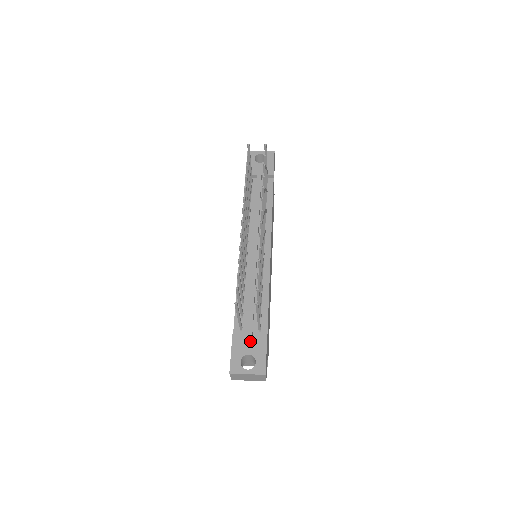
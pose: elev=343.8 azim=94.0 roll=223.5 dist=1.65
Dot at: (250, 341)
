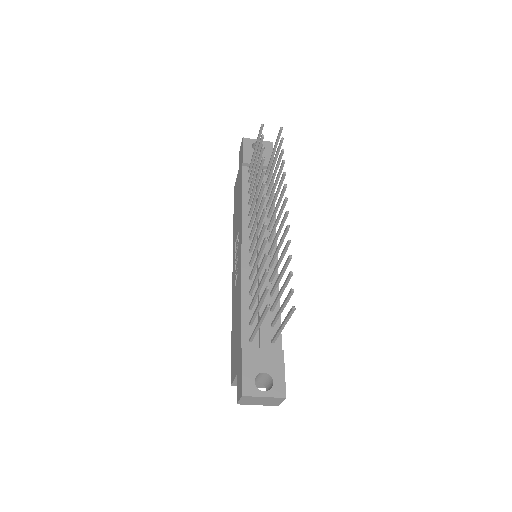
Dot at: (264, 356)
